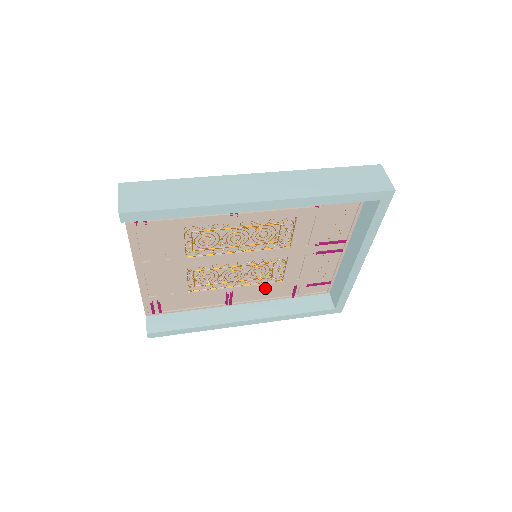
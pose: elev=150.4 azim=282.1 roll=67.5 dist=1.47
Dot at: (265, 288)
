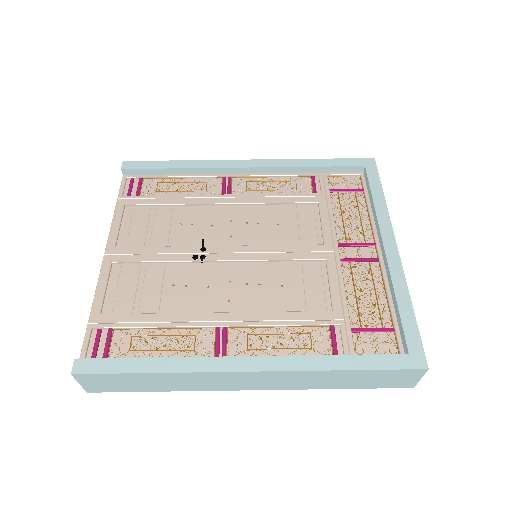
Dot at: (273, 198)
